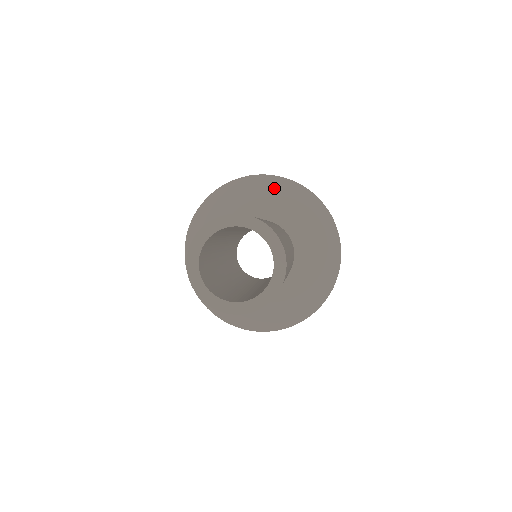
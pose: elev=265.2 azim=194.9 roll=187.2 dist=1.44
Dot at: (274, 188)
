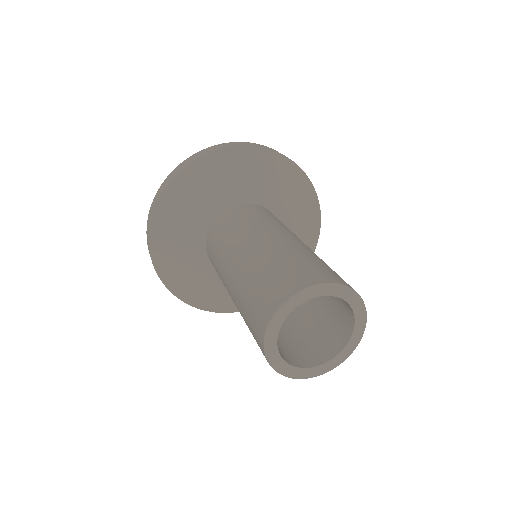
Dot at: (299, 188)
